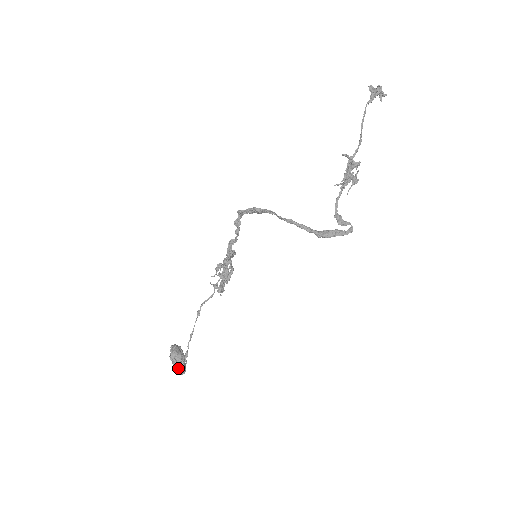
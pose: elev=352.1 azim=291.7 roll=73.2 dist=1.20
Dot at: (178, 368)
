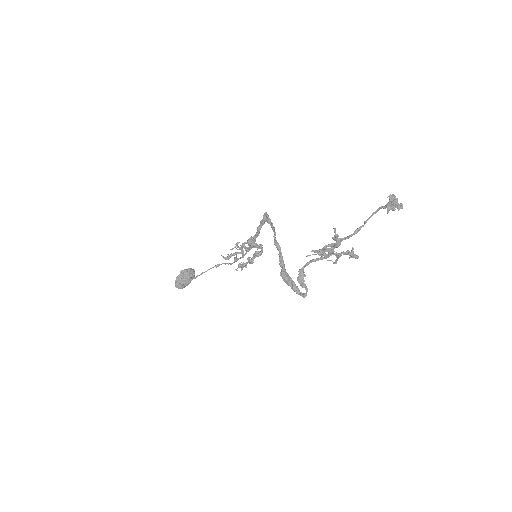
Dot at: (178, 281)
